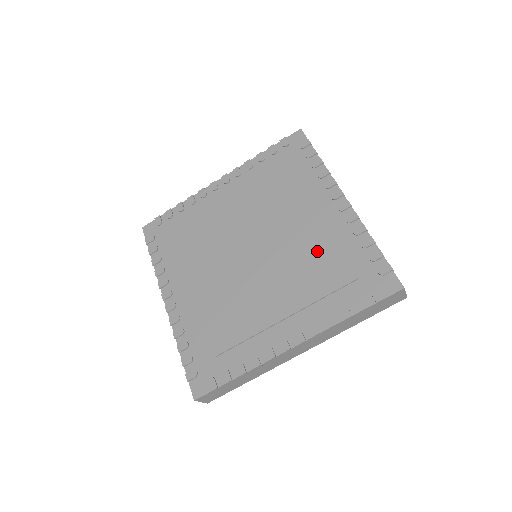
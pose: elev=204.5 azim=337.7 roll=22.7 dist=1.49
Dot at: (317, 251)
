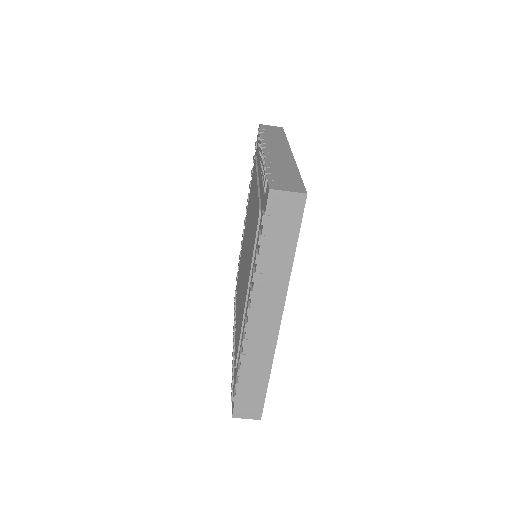
Dot at: (254, 215)
